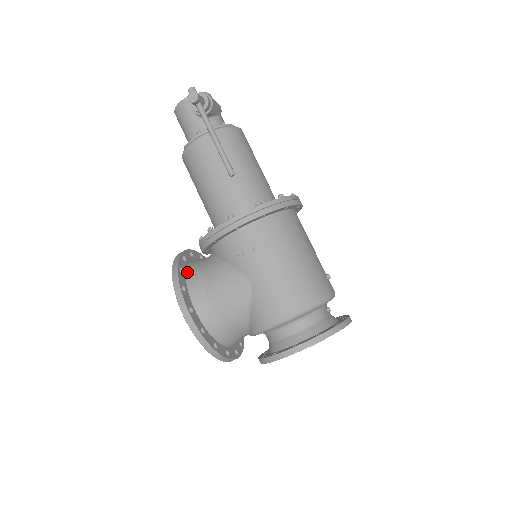
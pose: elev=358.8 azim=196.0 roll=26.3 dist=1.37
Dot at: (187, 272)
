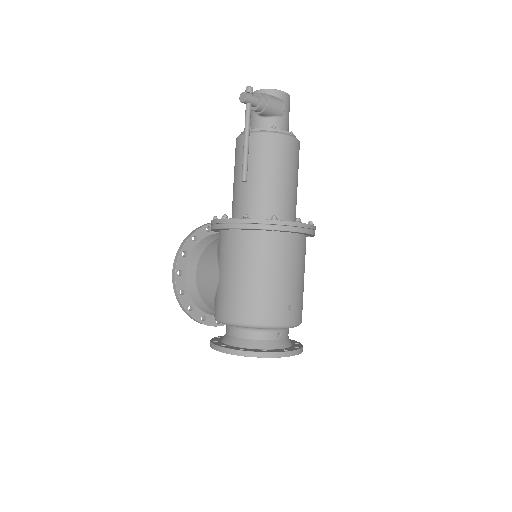
Dot at: (200, 242)
